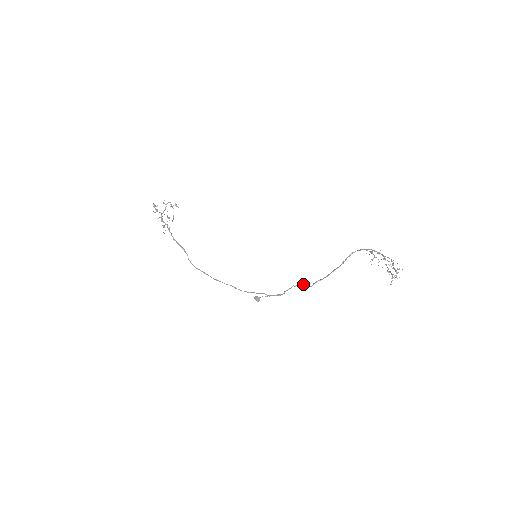
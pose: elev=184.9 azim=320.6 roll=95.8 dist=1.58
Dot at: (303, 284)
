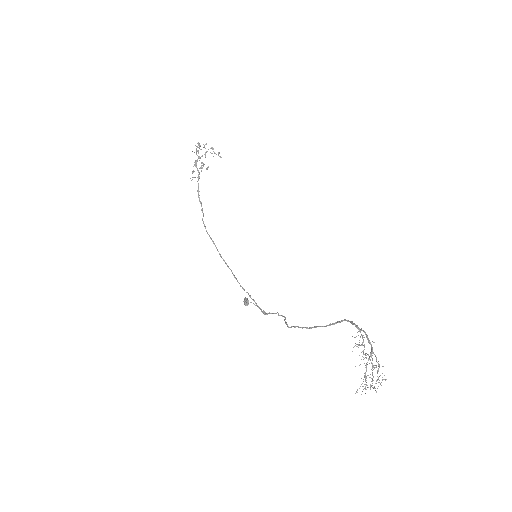
Dot at: occluded
